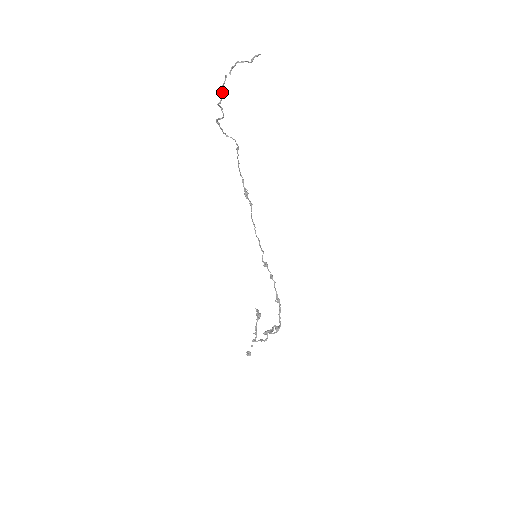
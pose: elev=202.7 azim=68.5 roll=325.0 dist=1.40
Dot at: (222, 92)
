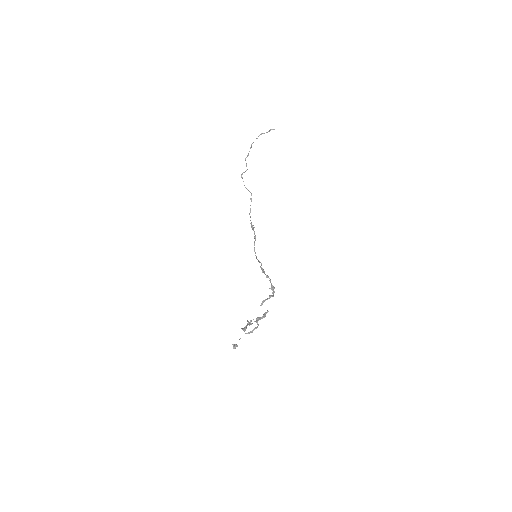
Dot at: occluded
